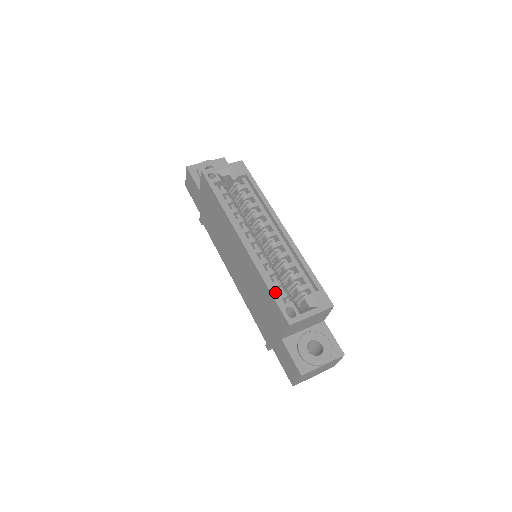
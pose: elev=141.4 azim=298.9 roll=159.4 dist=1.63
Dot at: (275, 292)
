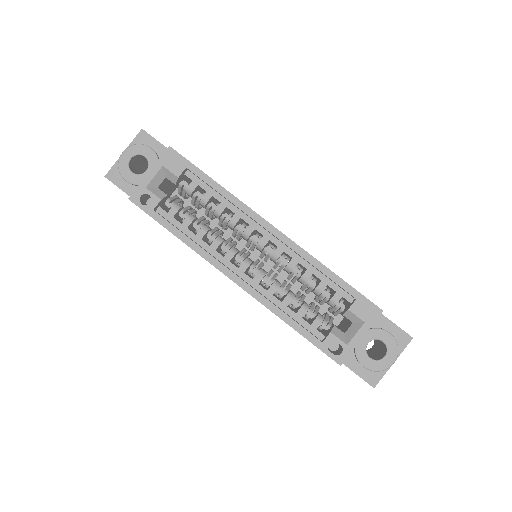
Dot at: (305, 331)
